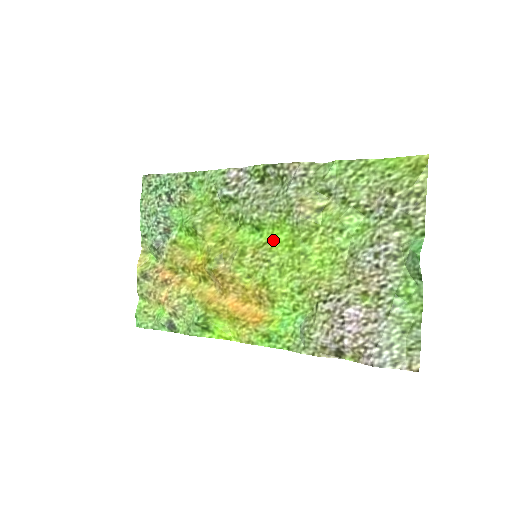
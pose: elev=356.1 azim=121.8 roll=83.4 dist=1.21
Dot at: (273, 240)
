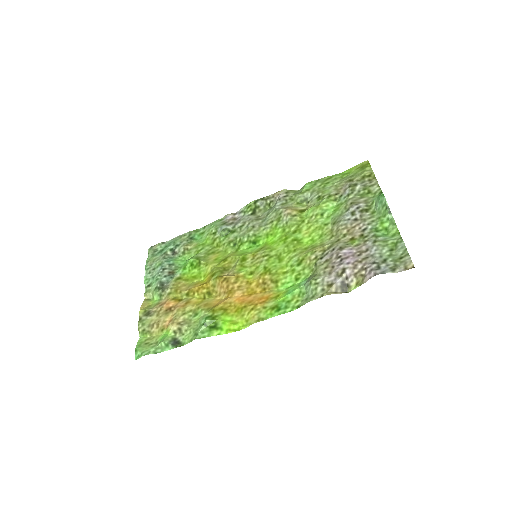
Dot at: (269, 244)
